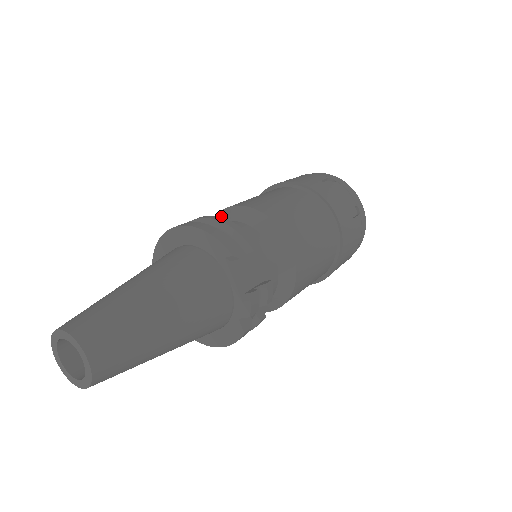
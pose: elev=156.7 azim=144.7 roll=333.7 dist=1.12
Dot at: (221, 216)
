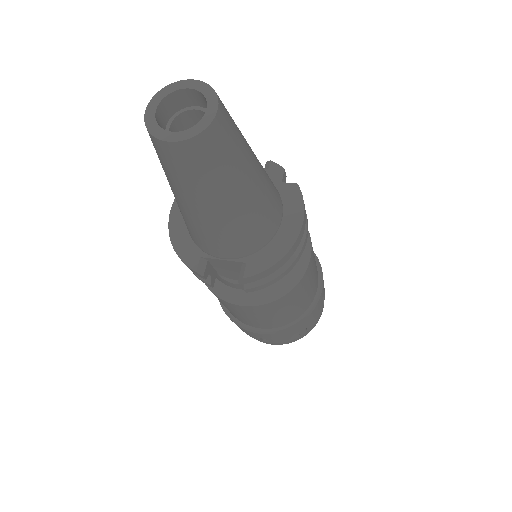
Dot at: occluded
